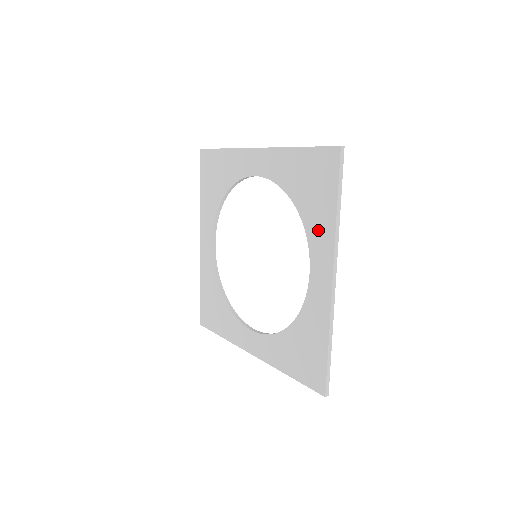
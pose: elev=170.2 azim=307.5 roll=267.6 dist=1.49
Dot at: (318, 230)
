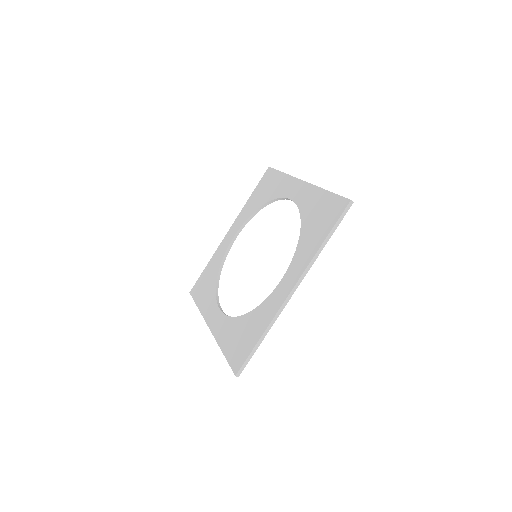
Dot at: (304, 252)
